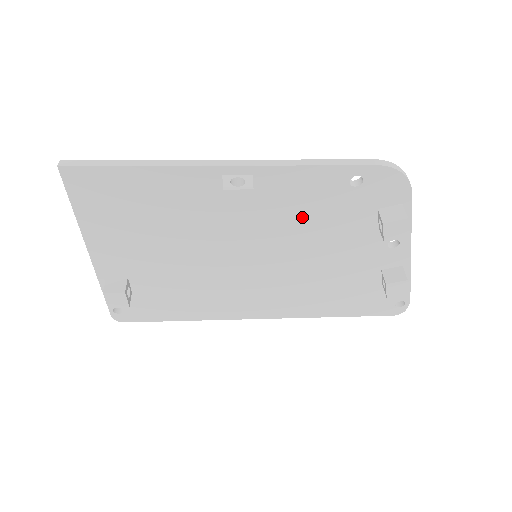
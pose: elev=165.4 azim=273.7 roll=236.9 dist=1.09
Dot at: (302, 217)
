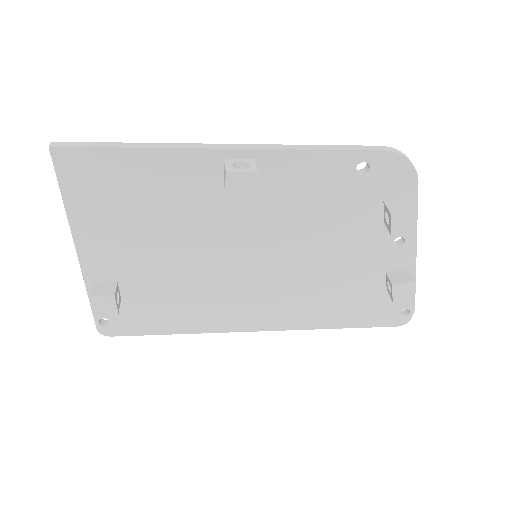
Dot at: (306, 210)
